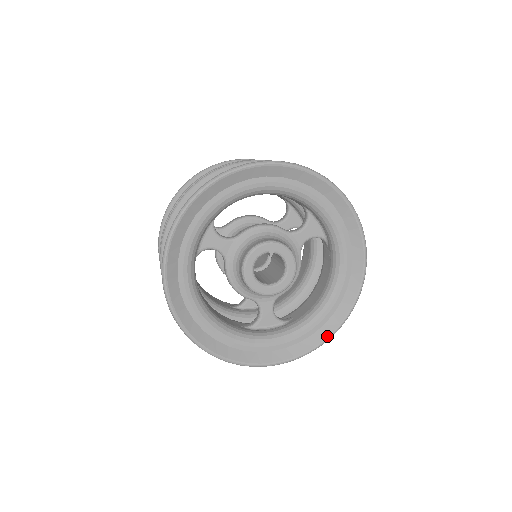
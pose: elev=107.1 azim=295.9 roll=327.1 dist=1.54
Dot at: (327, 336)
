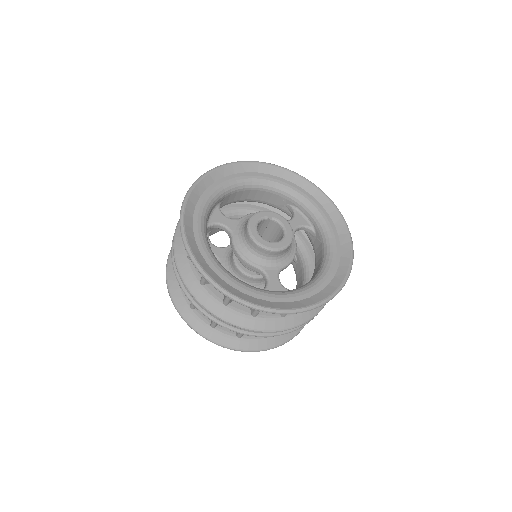
Dot at: (334, 291)
